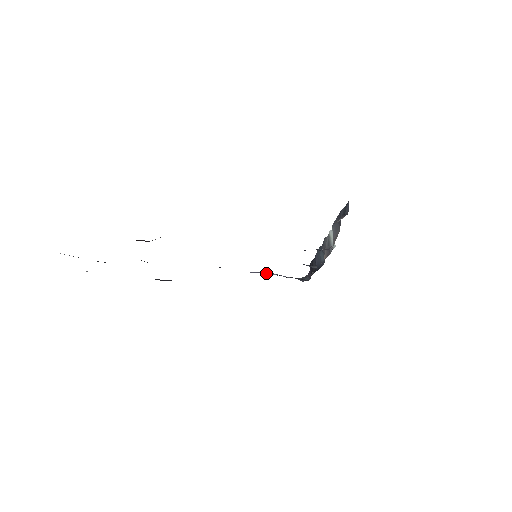
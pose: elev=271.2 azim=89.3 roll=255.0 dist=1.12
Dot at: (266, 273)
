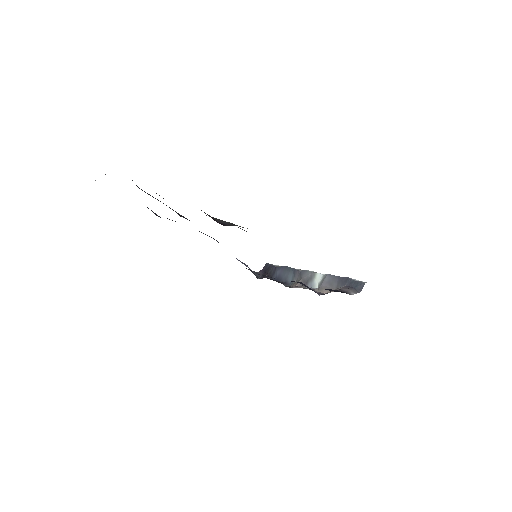
Dot at: (246, 265)
